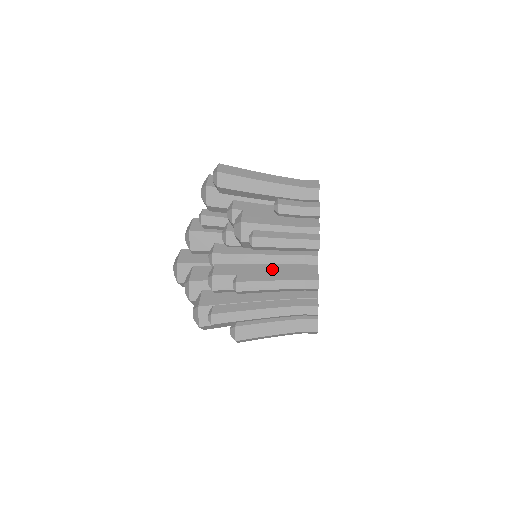
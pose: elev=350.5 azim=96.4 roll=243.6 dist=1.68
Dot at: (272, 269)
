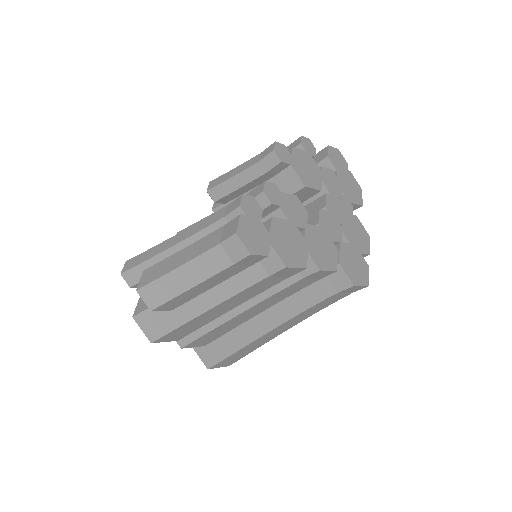
Dot at: occluded
